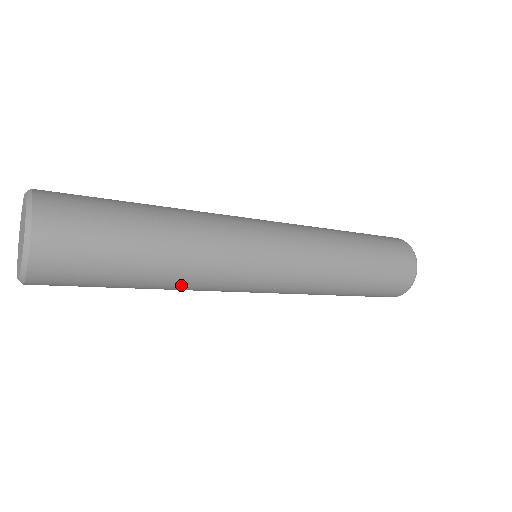
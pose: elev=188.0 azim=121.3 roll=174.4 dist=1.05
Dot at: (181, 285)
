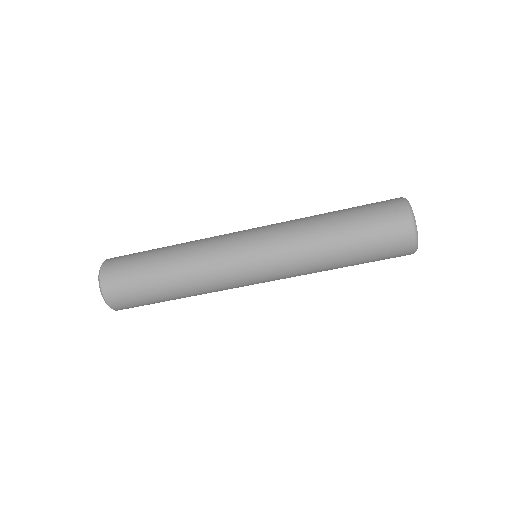
Dot at: (187, 269)
